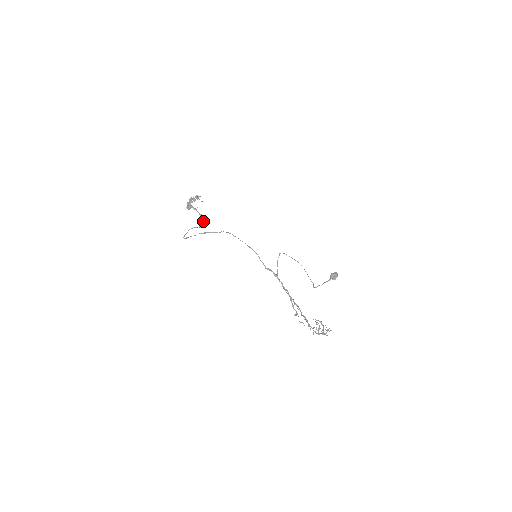
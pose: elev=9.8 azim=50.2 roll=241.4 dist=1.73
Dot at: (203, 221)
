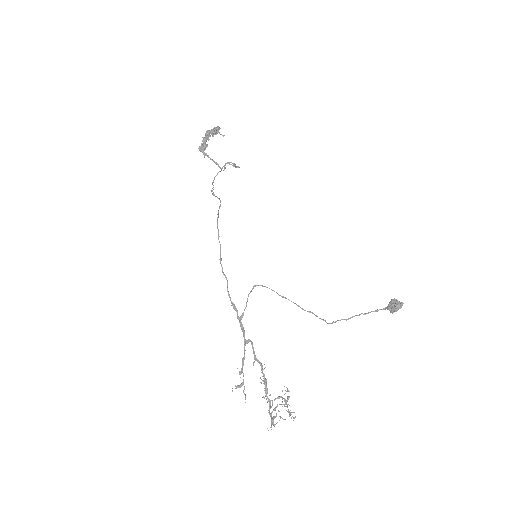
Dot at: (224, 167)
